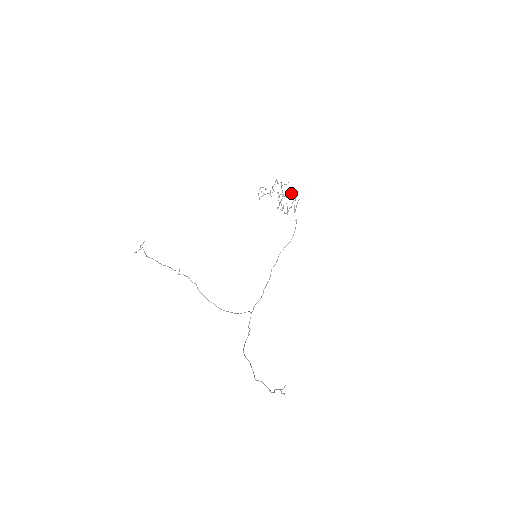
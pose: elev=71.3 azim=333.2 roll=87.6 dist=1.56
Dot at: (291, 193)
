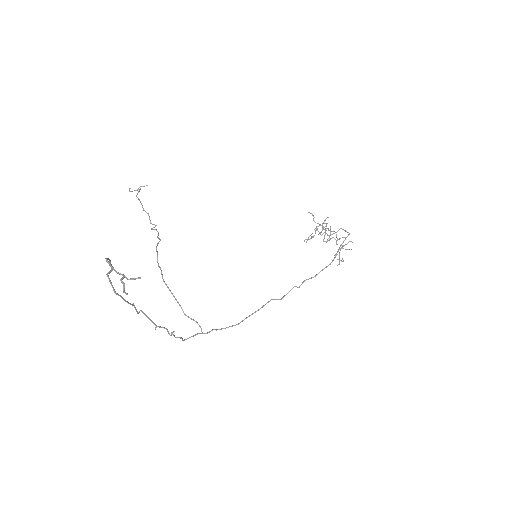
Dot at: (344, 230)
